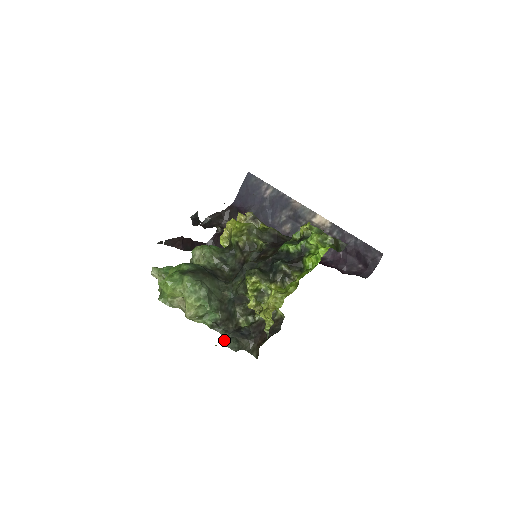
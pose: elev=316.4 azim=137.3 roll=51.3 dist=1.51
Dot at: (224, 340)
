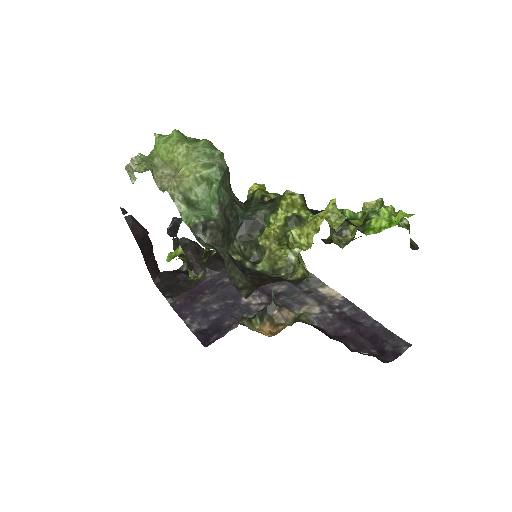
Dot at: occluded
